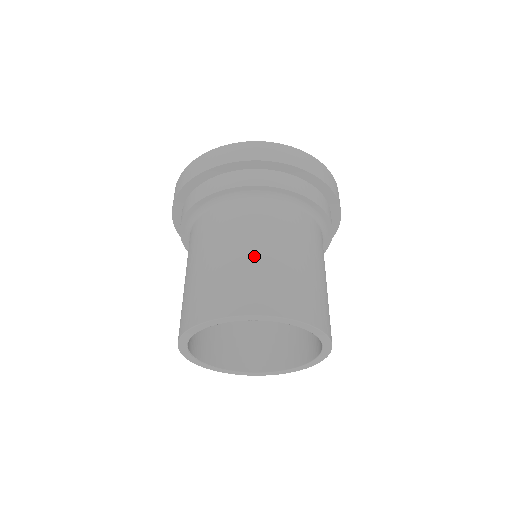
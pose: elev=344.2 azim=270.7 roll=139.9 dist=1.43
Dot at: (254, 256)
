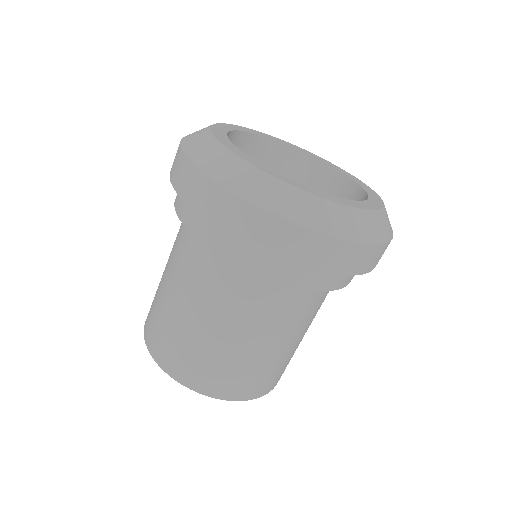
Dot at: (195, 328)
